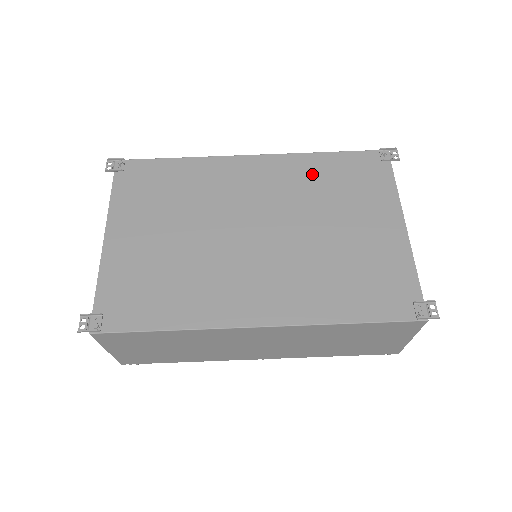
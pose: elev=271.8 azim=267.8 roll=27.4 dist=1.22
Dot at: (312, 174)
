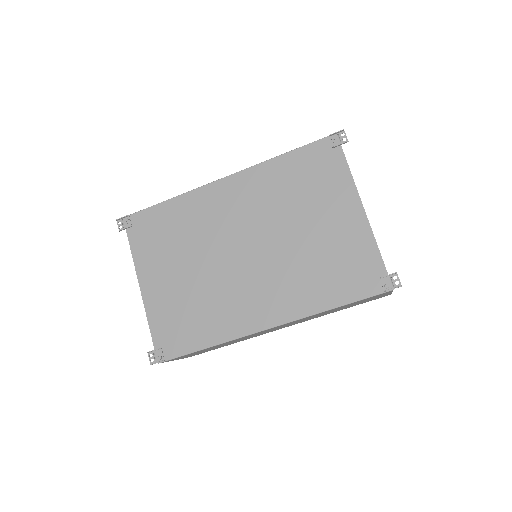
Dot at: (277, 181)
